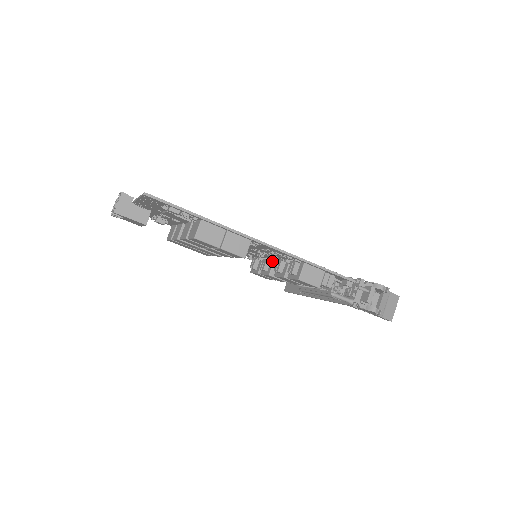
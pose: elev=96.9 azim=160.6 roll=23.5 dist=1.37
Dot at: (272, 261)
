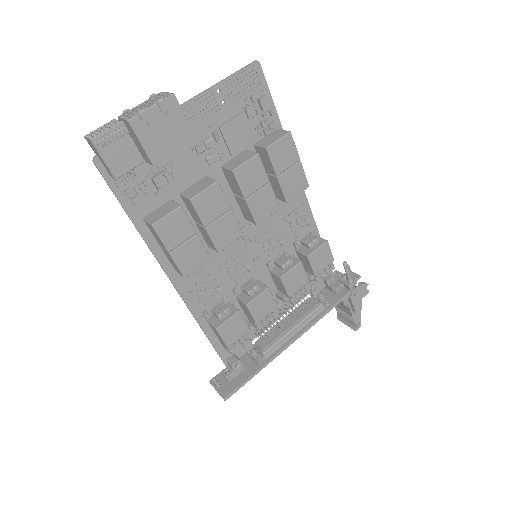
Dot at: (255, 281)
